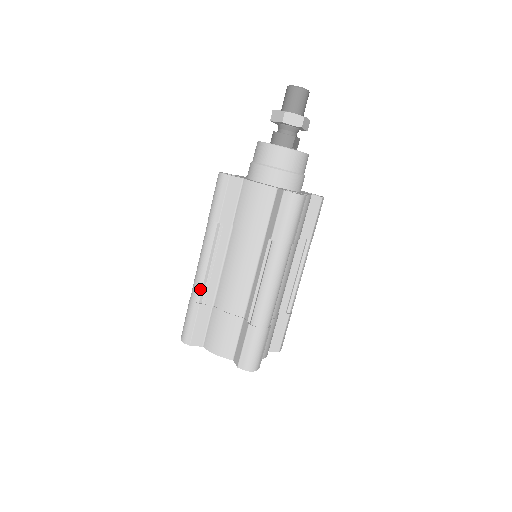
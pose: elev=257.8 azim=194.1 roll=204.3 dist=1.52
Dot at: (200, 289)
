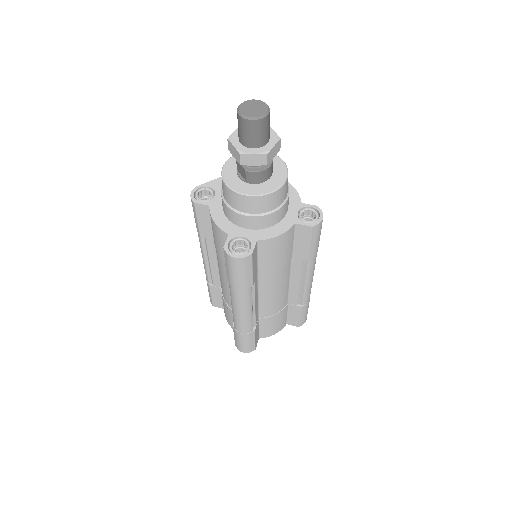
Dot at: (251, 325)
